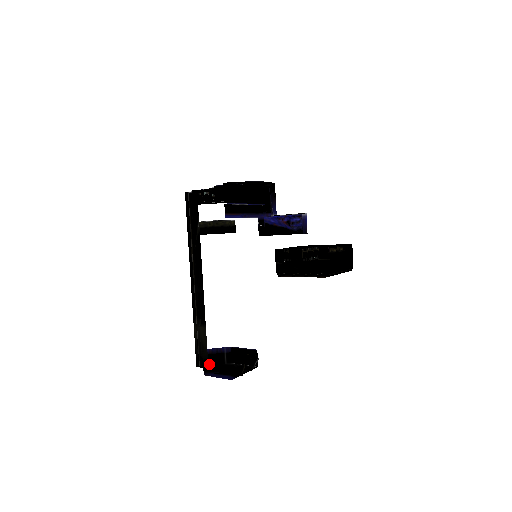
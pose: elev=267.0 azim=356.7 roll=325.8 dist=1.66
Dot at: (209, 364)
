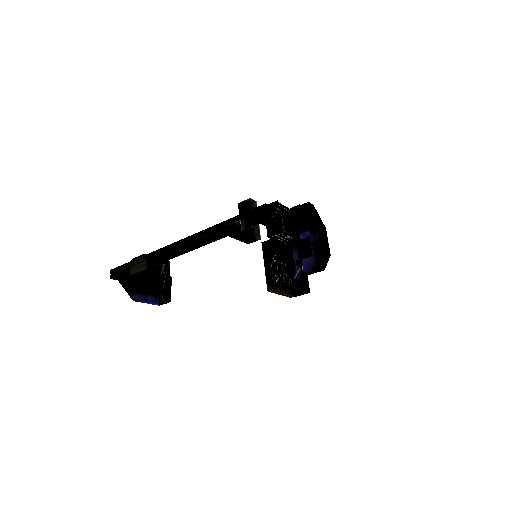
Dot at: occluded
